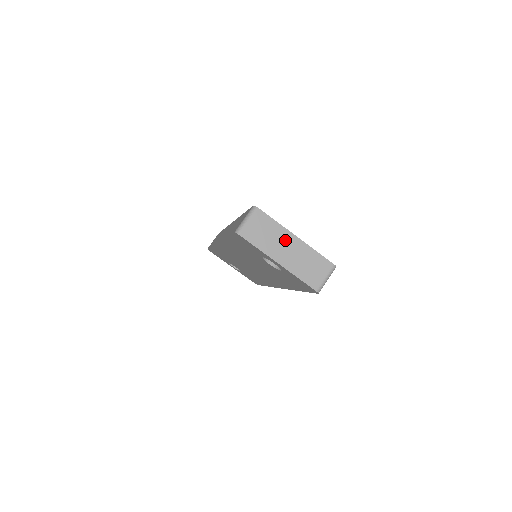
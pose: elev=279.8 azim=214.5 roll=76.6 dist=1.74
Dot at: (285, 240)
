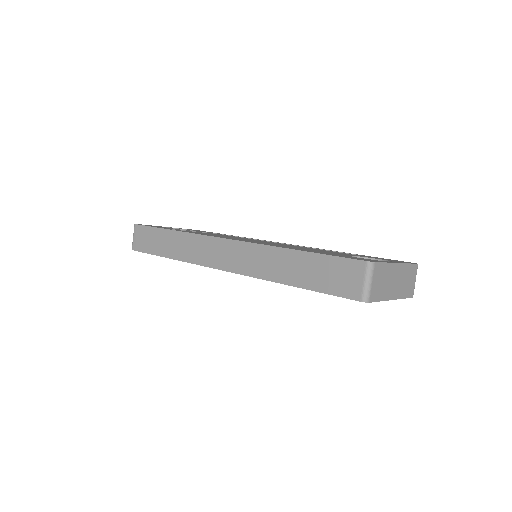
Dot at: (393, 274)
